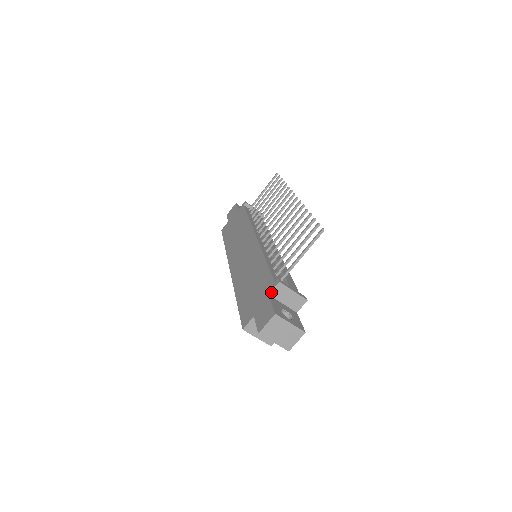
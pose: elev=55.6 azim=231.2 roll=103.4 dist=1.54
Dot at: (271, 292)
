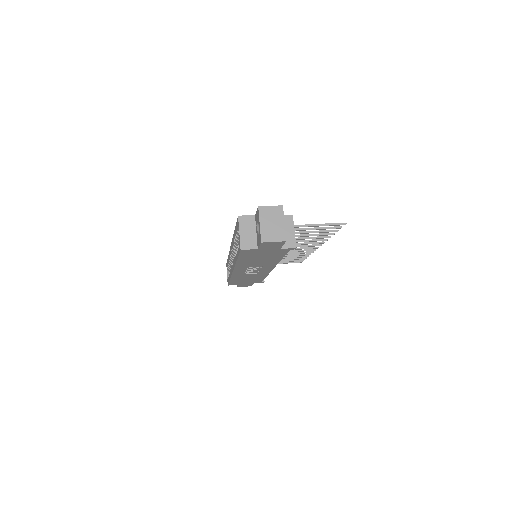
Dot at: occluded
